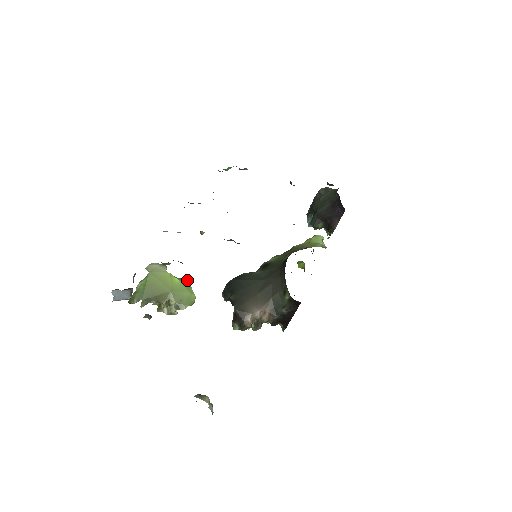
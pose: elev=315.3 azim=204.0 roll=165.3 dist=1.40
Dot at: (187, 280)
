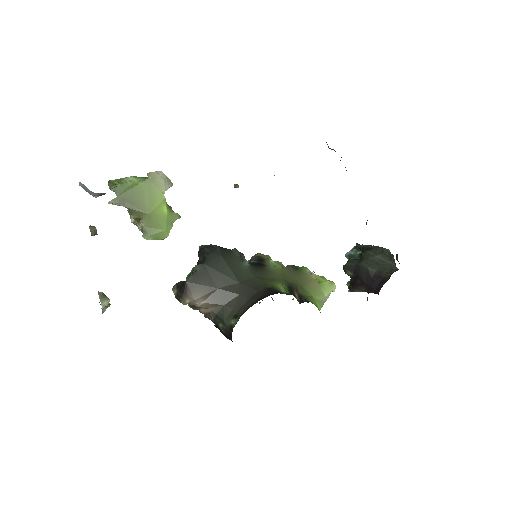
Dot at: (176, 216)
